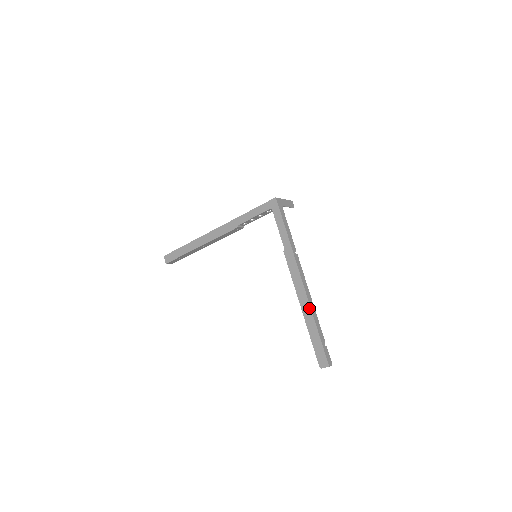
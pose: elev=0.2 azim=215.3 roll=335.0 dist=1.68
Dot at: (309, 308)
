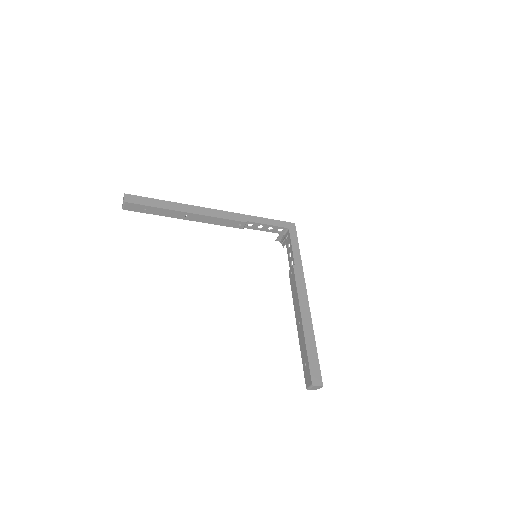
Dot at: (311, 323)
